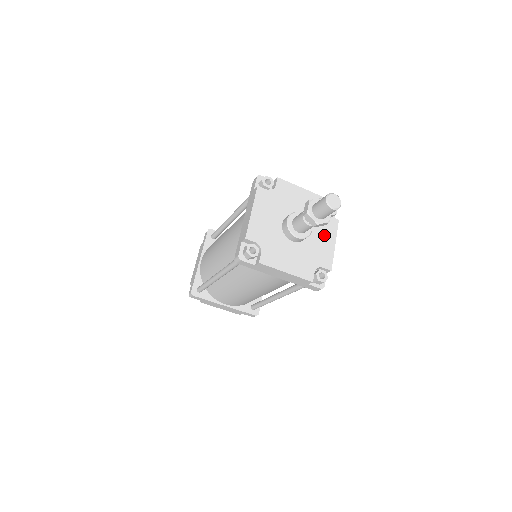
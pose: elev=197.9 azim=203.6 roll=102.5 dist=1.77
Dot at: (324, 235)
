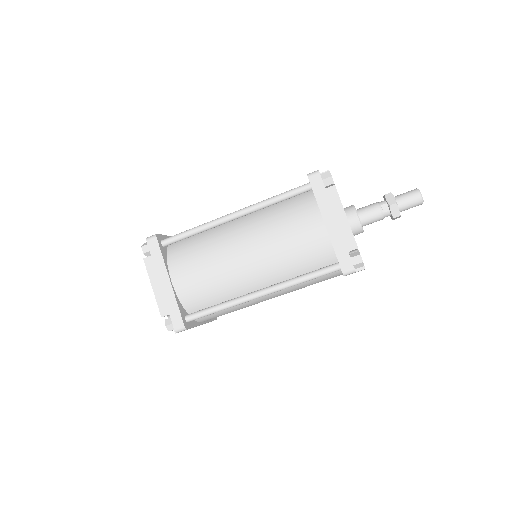
Dot at: occluded
